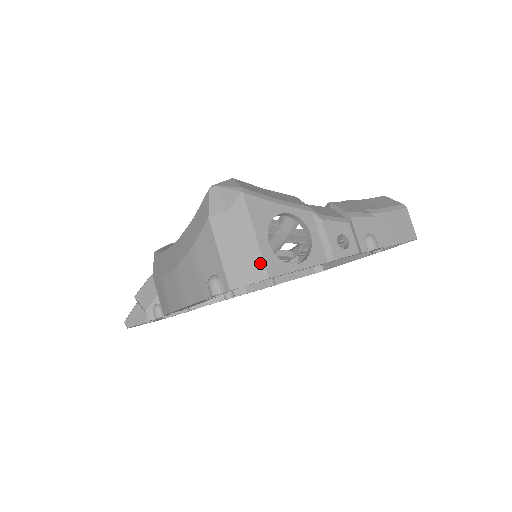
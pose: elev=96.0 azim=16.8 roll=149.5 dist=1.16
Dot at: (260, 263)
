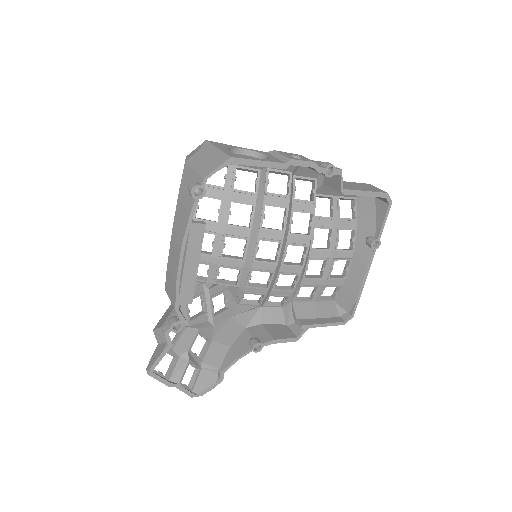
Dot at: (223, 155)
